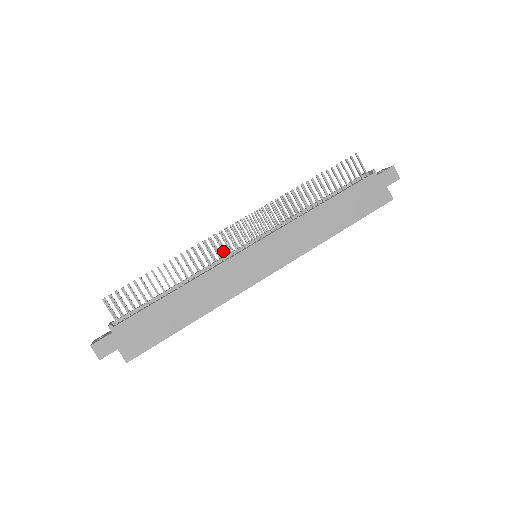
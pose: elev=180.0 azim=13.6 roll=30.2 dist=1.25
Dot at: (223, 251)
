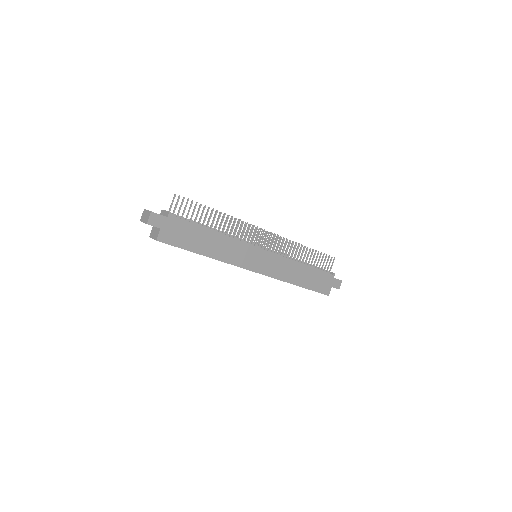
Dot at: (245, 236)
